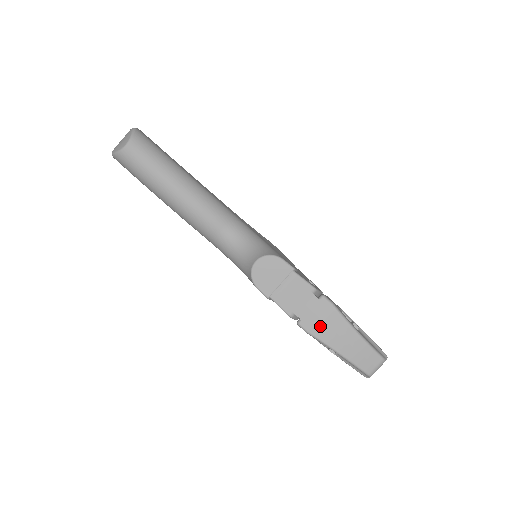
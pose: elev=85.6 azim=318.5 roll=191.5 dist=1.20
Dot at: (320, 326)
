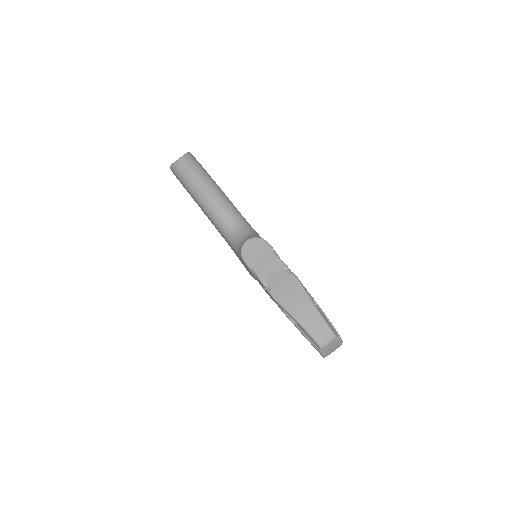
Dot at: (285, 295)
